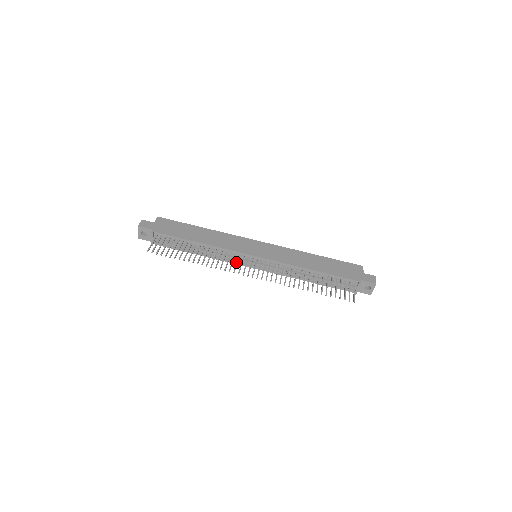
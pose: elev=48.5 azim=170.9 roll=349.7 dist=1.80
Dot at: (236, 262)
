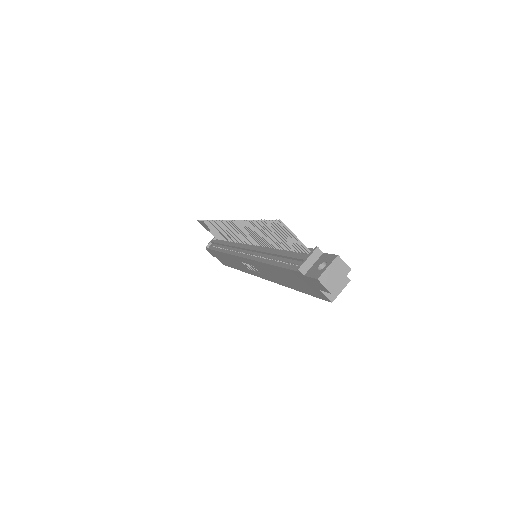
Dot at: (236, 253)
